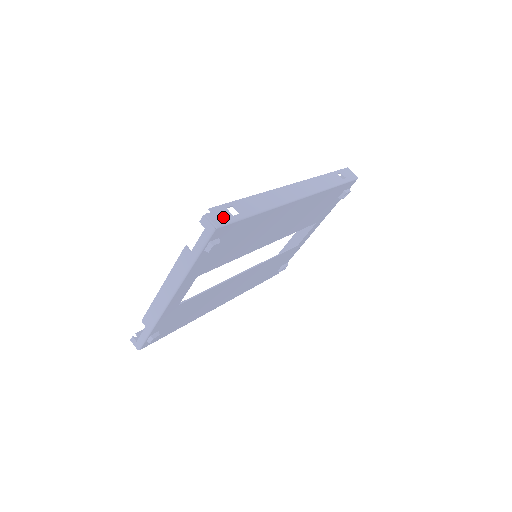
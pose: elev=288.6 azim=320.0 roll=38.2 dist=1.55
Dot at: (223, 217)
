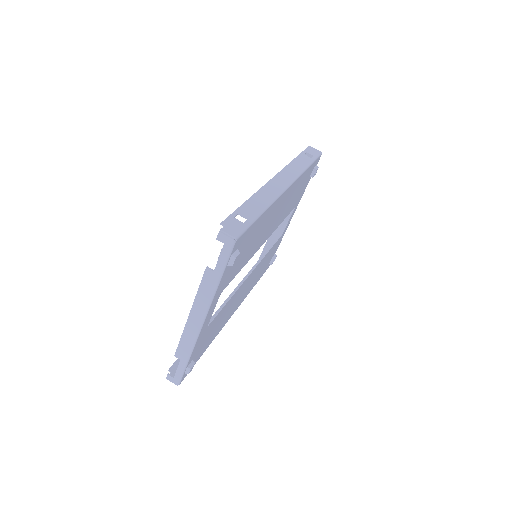
Dot at: (236, 227)
